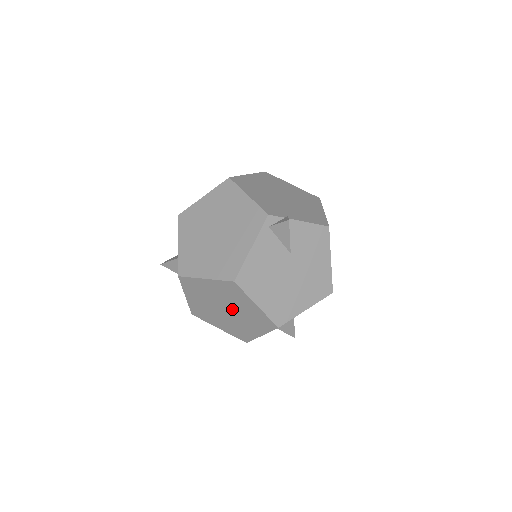
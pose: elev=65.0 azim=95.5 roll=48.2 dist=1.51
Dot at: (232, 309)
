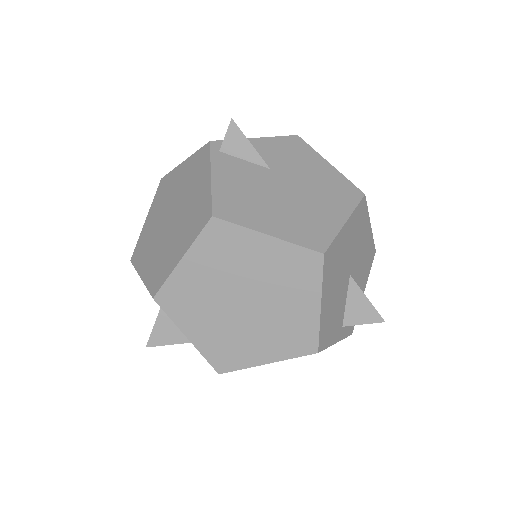
Dot at: (250, 288)
